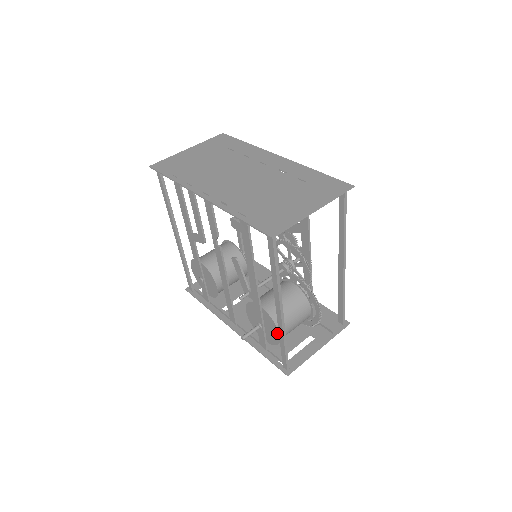
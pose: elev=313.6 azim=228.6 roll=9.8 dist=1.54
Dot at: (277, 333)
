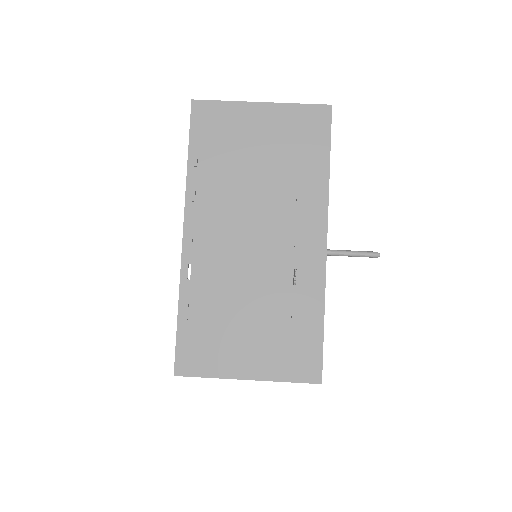
Dot at: occluded
